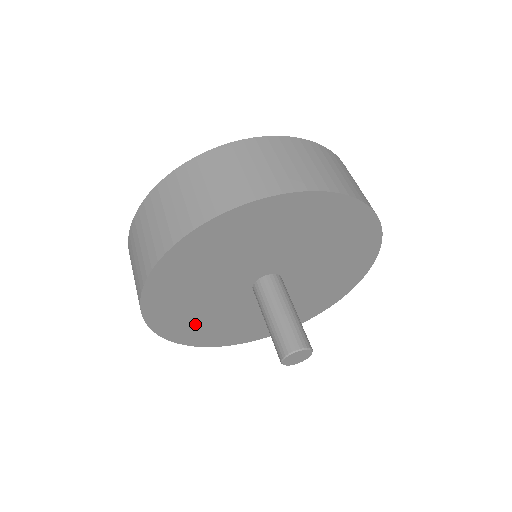
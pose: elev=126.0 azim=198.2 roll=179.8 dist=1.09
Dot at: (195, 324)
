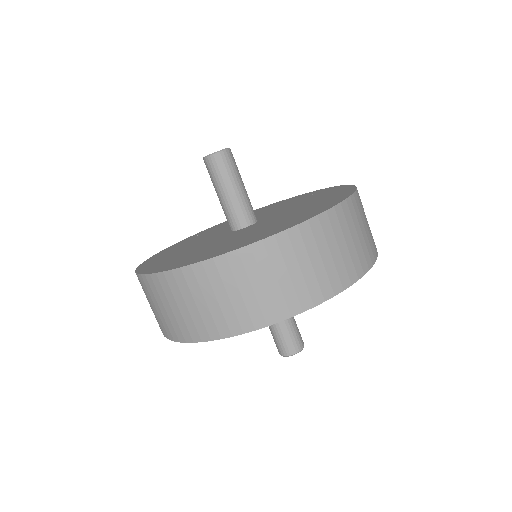
Dot at: occluded
